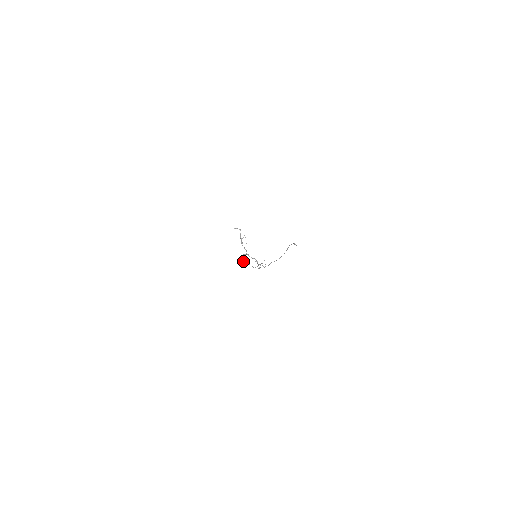
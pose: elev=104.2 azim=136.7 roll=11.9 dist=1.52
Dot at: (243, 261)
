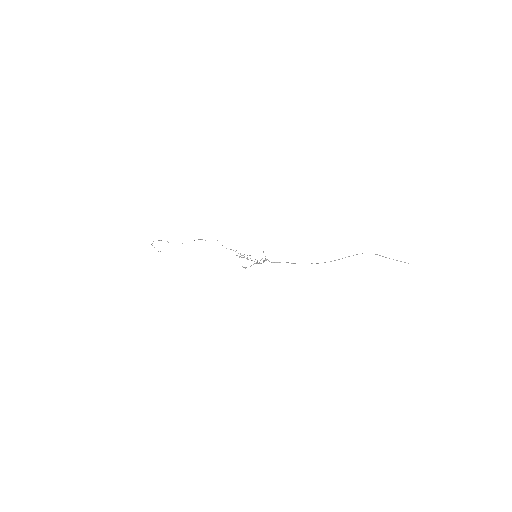
Dot at: occluded
